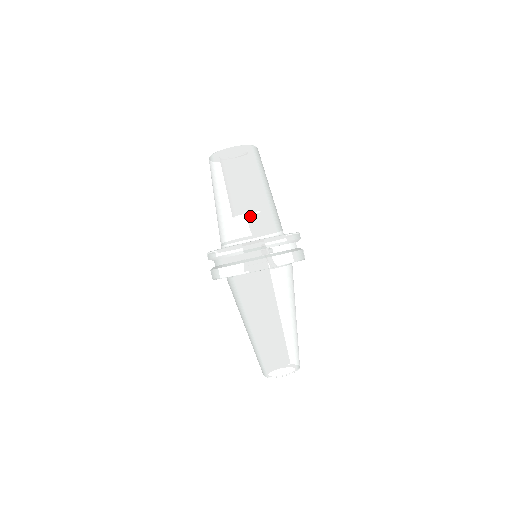
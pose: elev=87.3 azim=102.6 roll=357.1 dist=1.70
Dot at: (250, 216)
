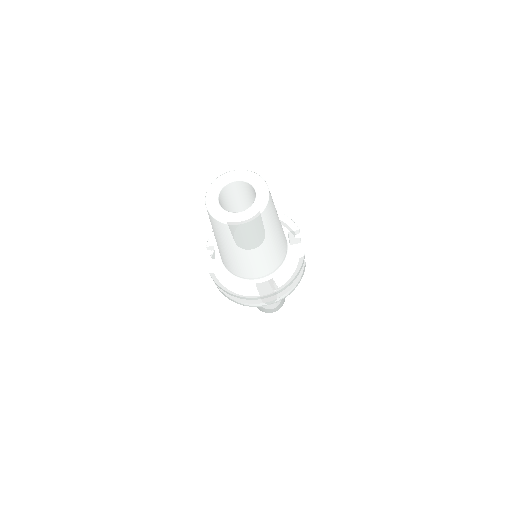
Dot at: (258, 267)
